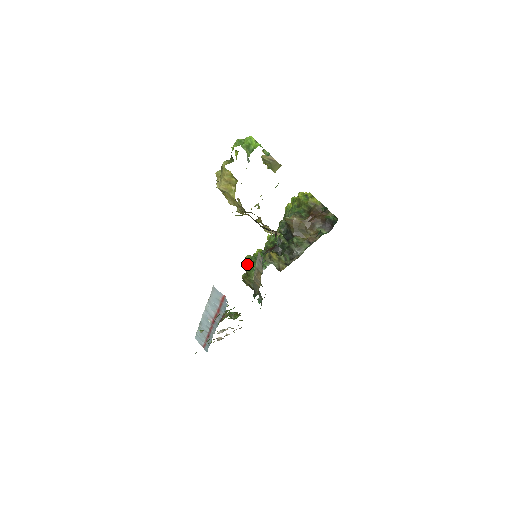
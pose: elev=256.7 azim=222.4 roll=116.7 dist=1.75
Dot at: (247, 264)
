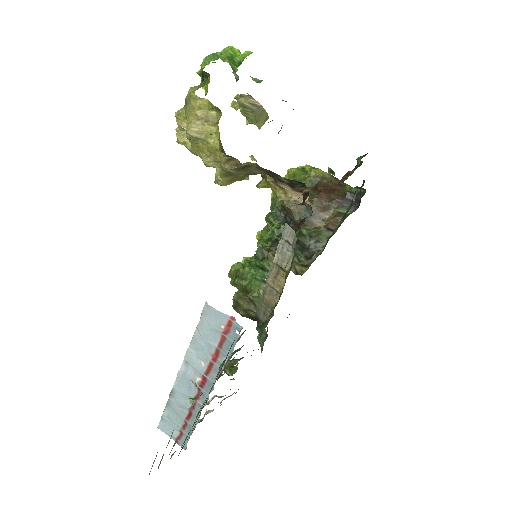
Dot at: (238, 276)
